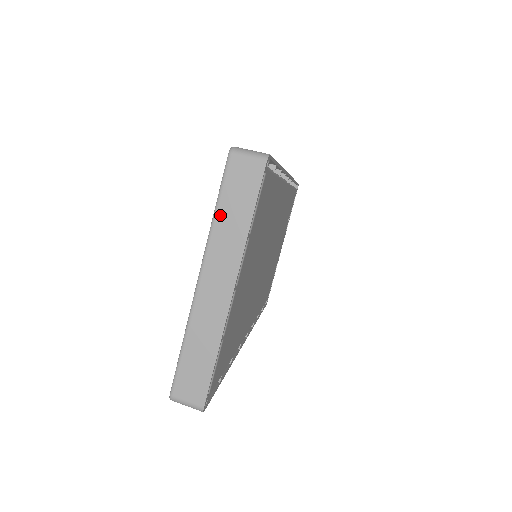
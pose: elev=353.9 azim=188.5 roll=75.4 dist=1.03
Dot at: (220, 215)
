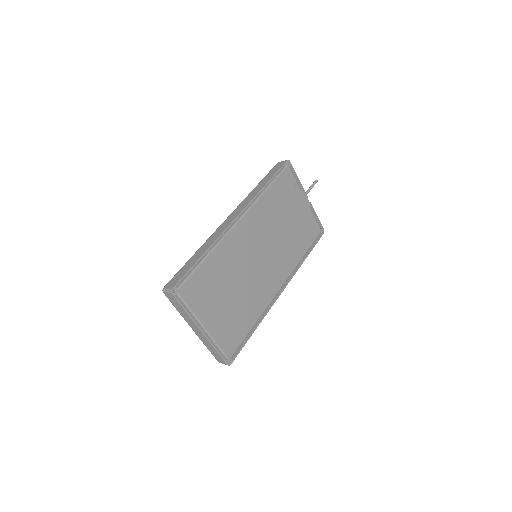
Dot at: (178, 311)
